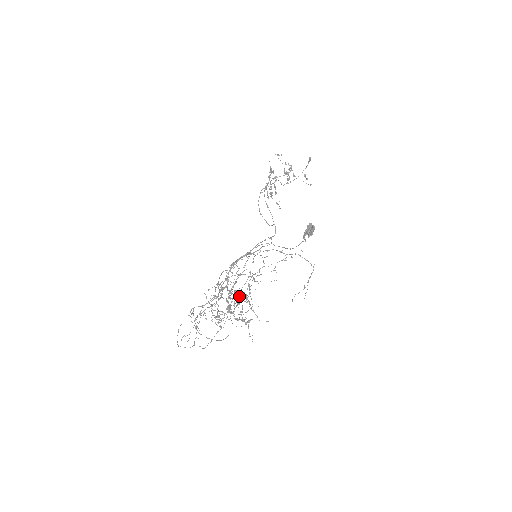
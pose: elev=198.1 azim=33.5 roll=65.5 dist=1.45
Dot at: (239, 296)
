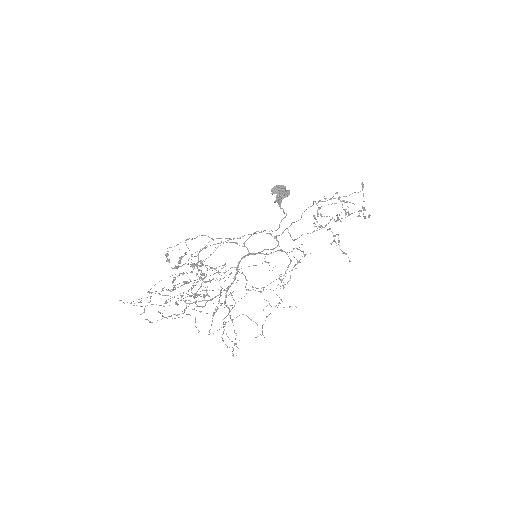
Dot at: (234, 305)
